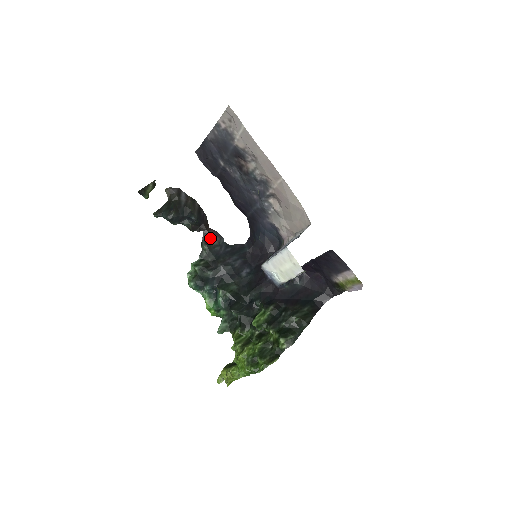
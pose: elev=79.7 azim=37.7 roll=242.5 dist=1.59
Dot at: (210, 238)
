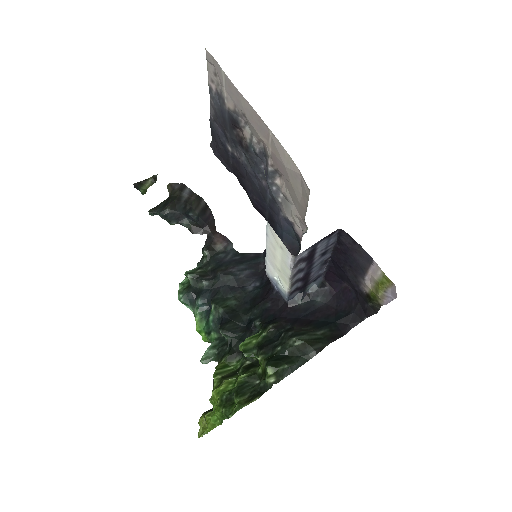
Dot at: (214, 242)
